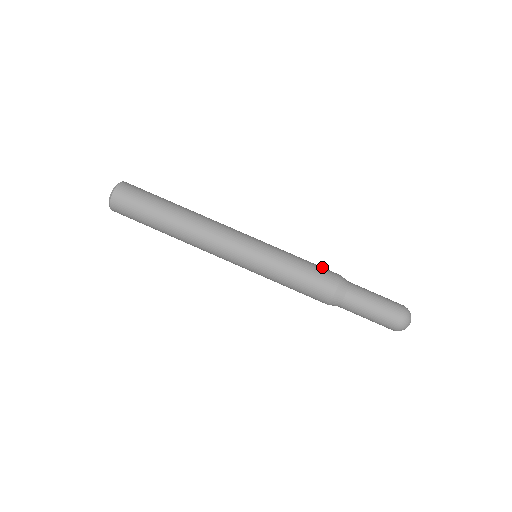
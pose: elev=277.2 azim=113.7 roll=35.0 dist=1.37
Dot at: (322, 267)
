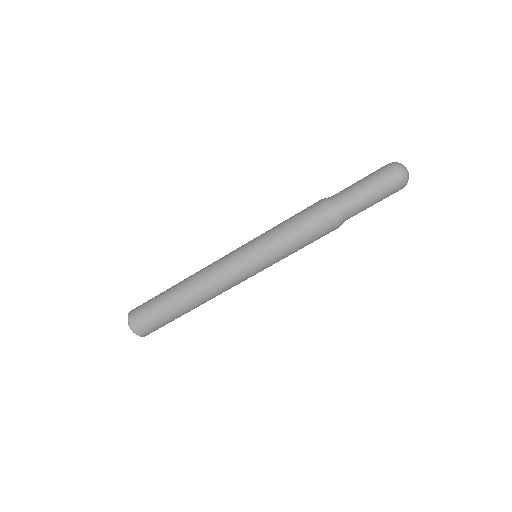
Dot at: (306, 218)
